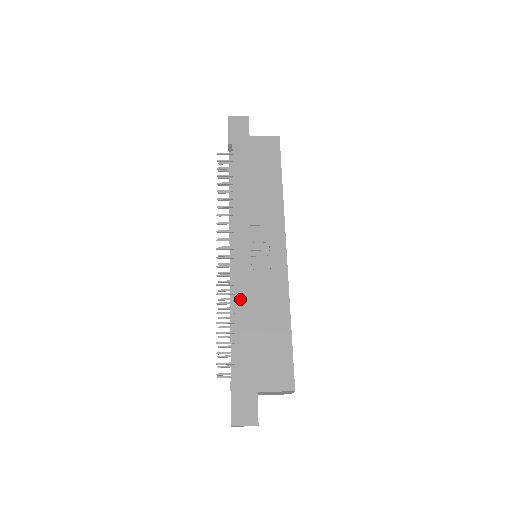
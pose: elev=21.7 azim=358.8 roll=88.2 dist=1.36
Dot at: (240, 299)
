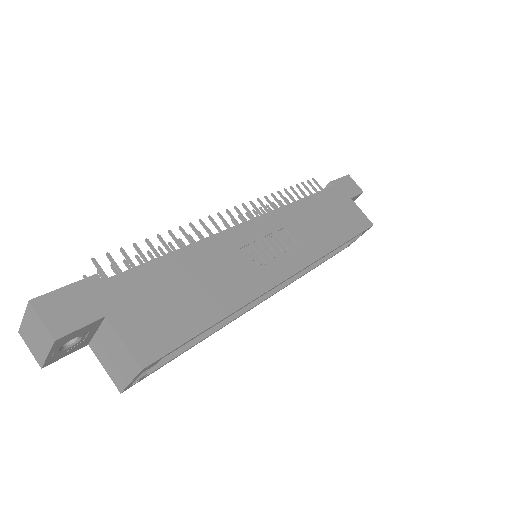
Dot at: (206, 245)
